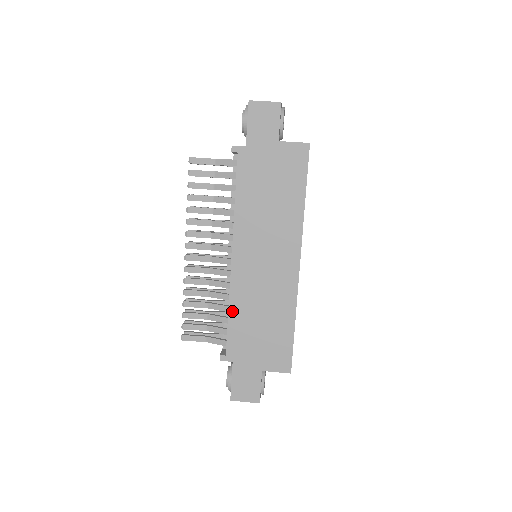
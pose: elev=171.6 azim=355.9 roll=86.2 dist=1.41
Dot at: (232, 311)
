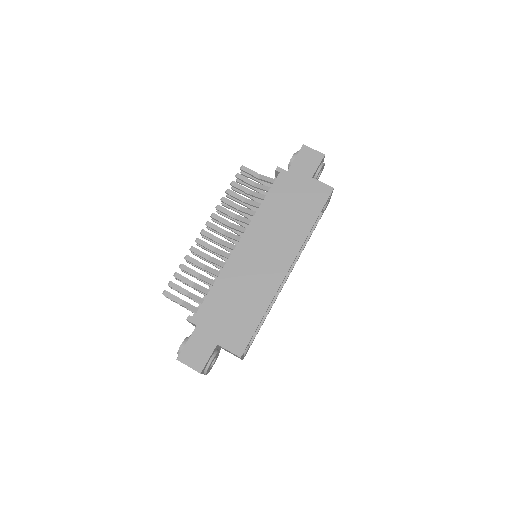
Dot at: (218, 283)
